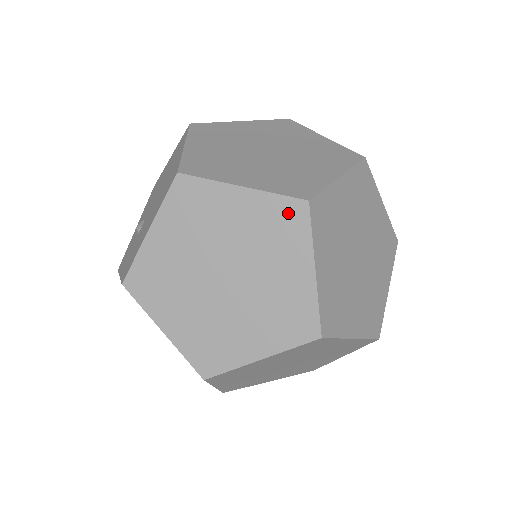
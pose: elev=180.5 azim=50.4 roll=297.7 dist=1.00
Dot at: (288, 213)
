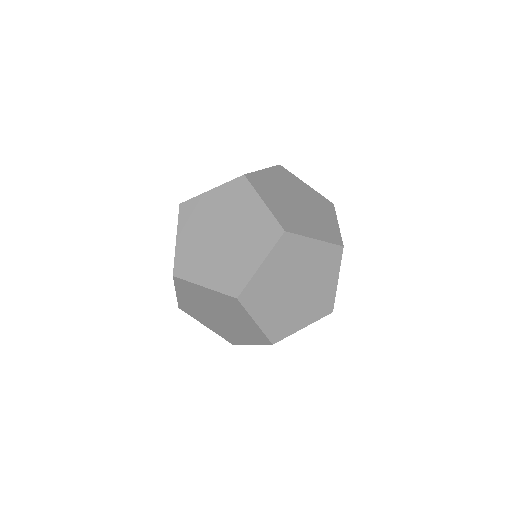
Dot at: (326, 202)
